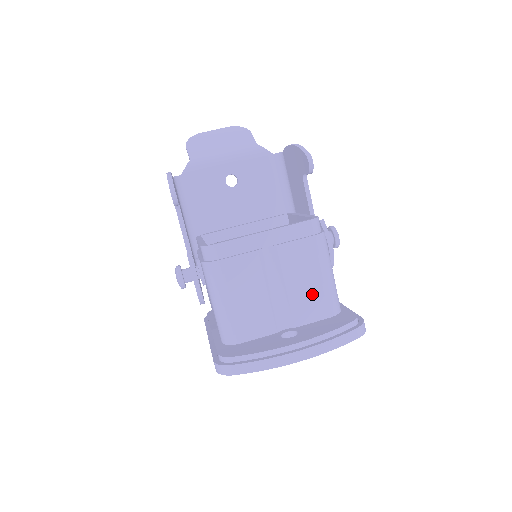
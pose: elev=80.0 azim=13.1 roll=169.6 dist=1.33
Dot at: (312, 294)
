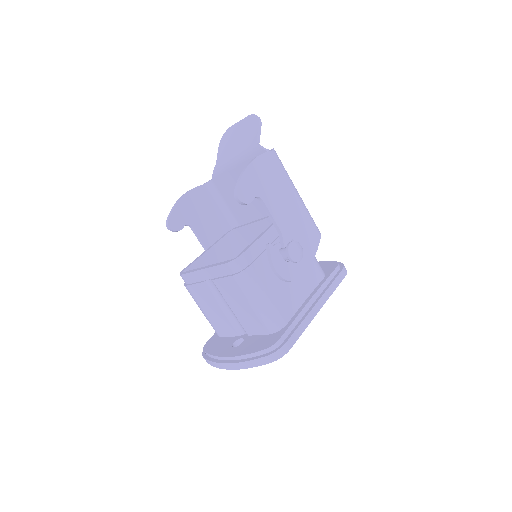
Dot at: (250, 316)
